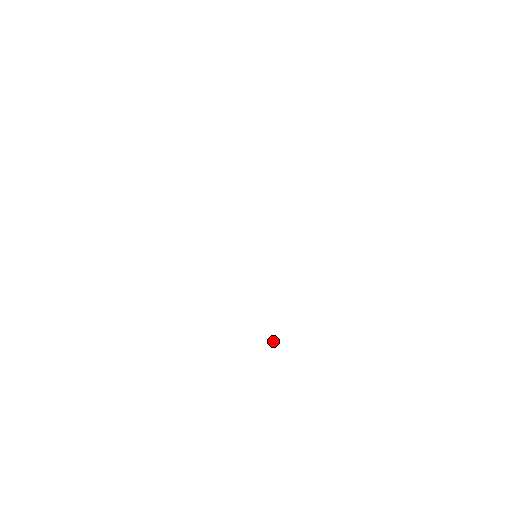
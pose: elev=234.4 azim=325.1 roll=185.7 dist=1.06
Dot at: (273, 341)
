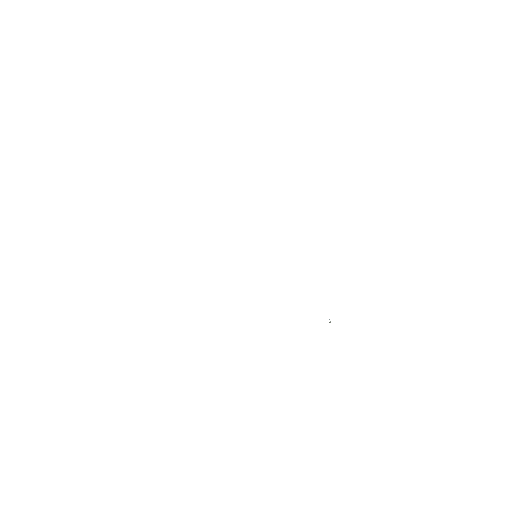
Dot at: (329, 322)
